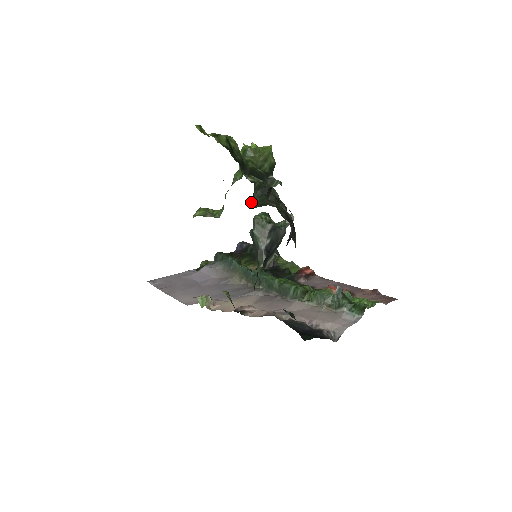
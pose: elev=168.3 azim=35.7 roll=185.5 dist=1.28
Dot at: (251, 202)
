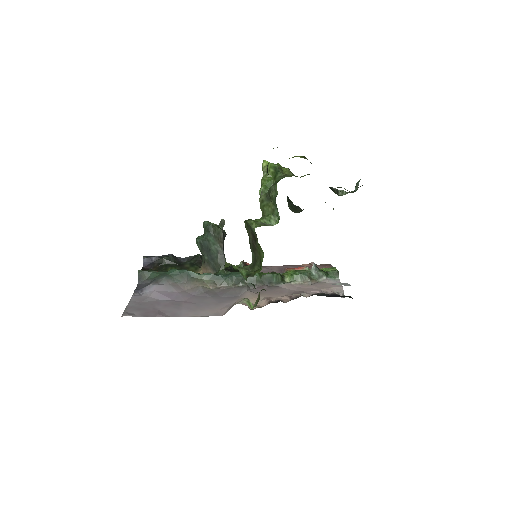
Dot at: occluded
